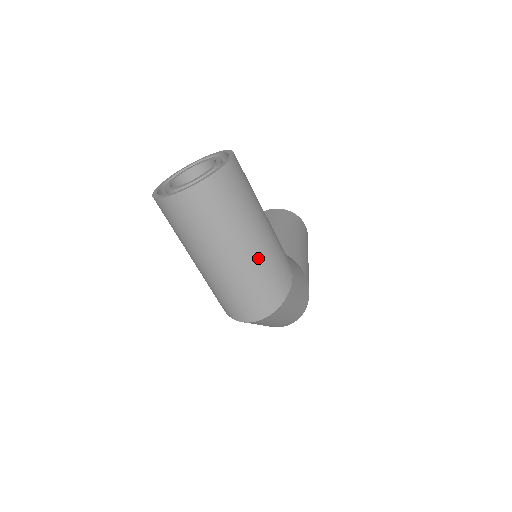
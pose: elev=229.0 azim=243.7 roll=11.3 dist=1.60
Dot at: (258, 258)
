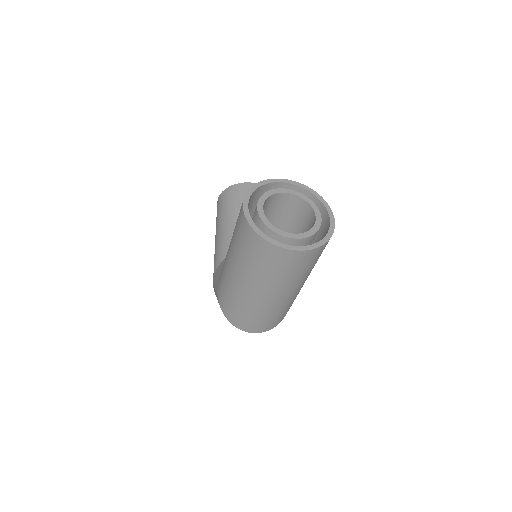
Dot at: (292, 299)
